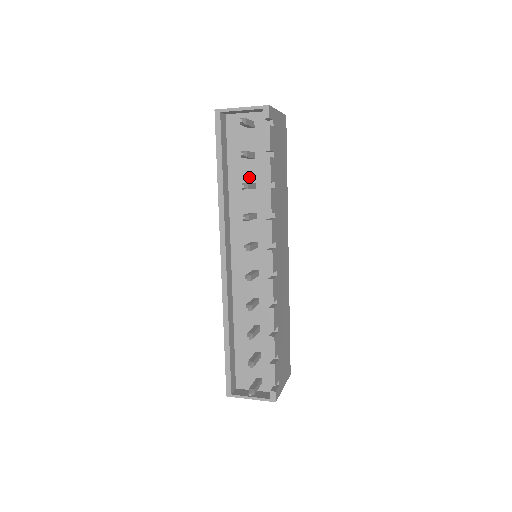
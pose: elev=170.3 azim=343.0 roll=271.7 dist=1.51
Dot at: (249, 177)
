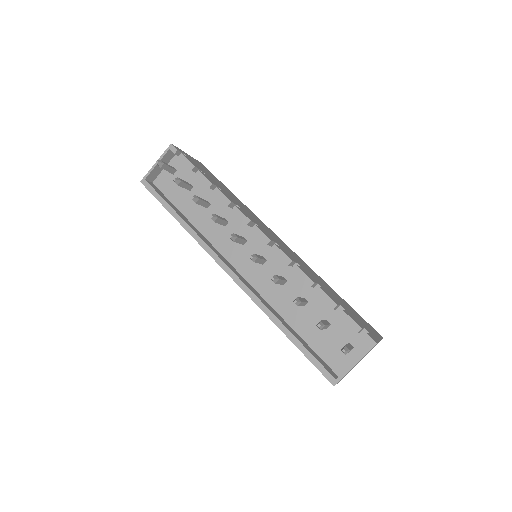
Dot at: occluded
